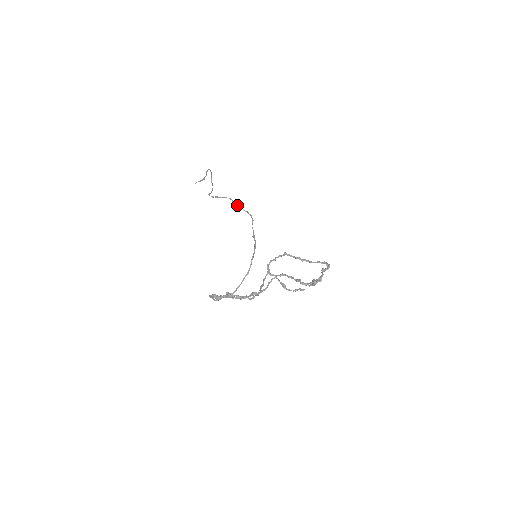
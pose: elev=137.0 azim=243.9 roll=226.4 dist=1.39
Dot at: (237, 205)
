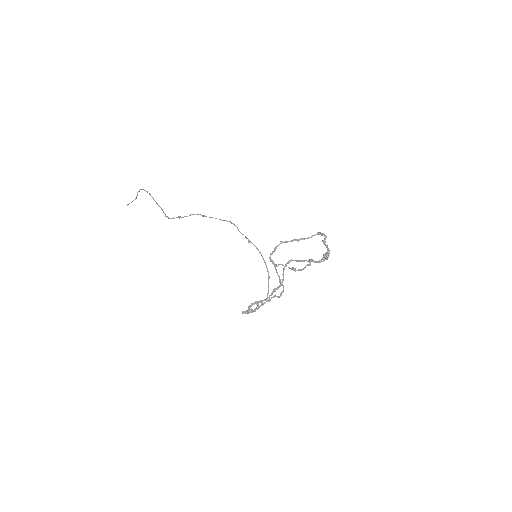
Dot at: occluded
